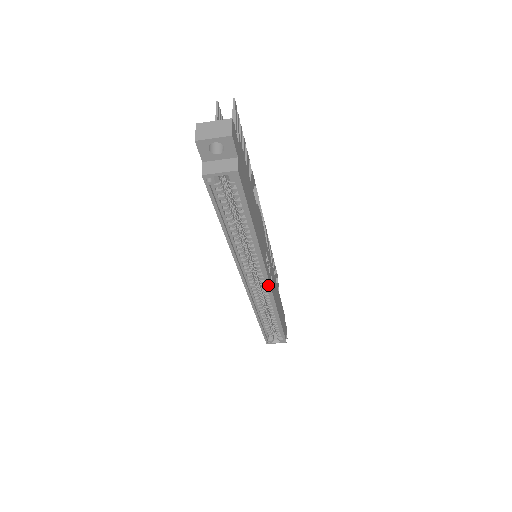
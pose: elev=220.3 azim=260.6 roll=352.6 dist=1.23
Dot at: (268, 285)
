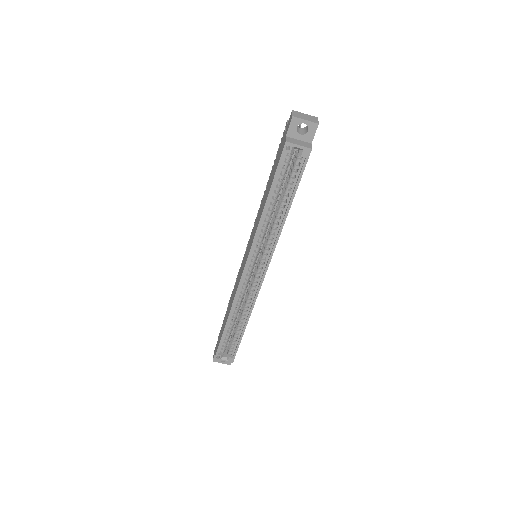
Dot at: (262, 278)
